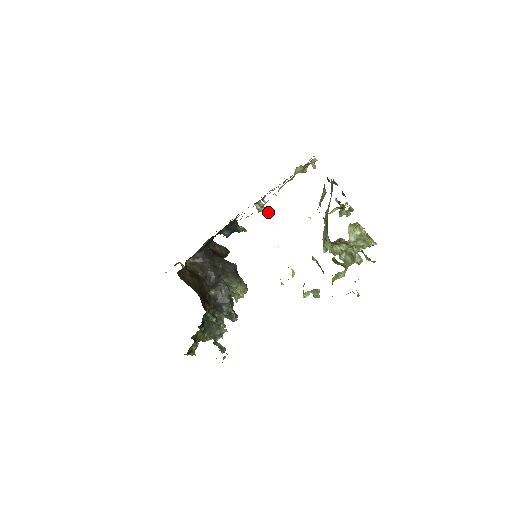
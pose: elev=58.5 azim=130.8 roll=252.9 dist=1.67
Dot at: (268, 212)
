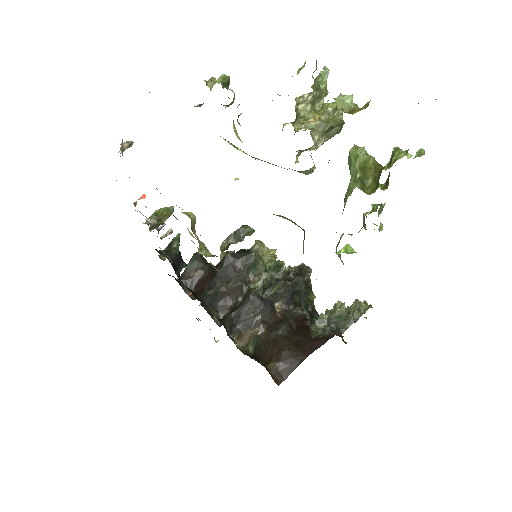
Dot at: (166, 208)
